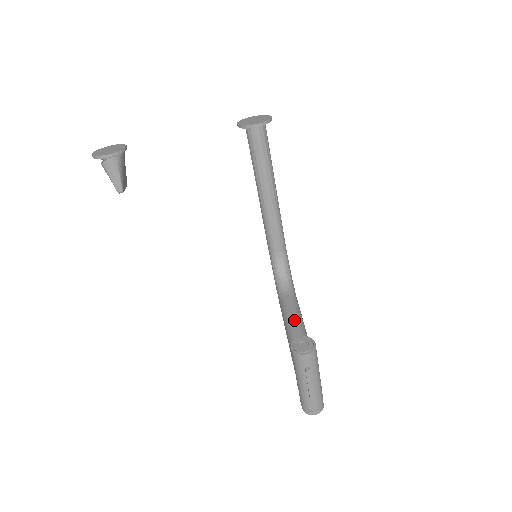
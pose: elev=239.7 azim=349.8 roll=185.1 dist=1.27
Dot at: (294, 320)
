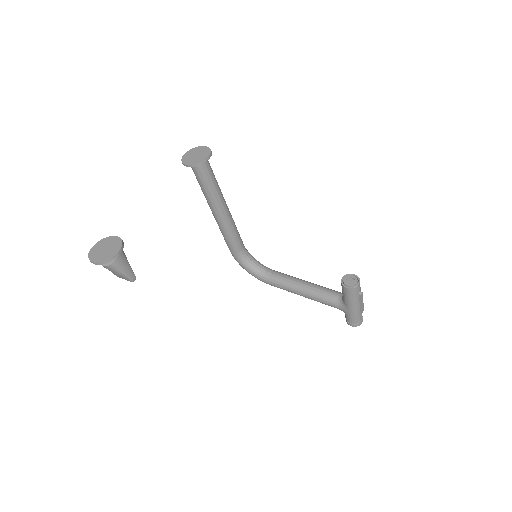
Dot at: (299, 282)
